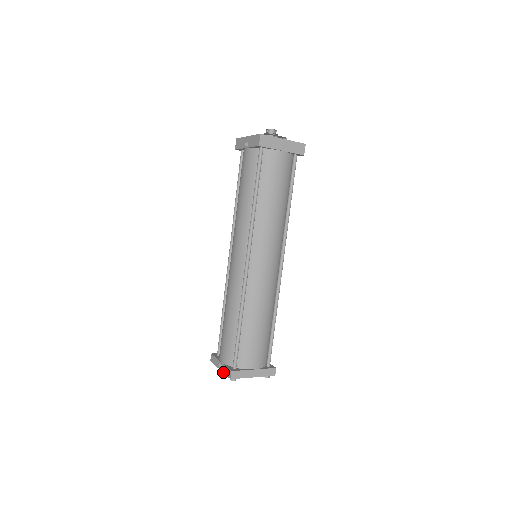
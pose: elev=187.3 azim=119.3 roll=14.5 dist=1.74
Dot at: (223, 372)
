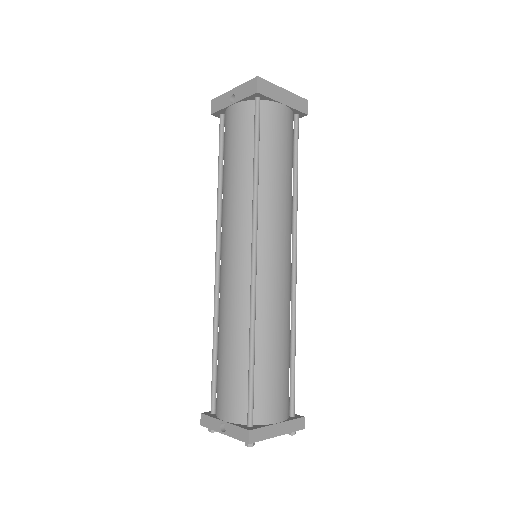
Dot at: (231, 436)
